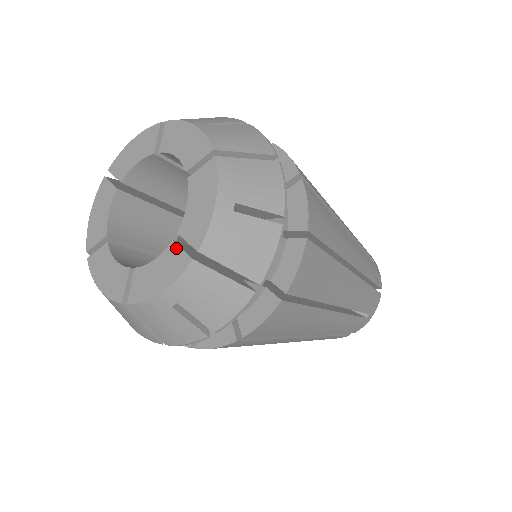
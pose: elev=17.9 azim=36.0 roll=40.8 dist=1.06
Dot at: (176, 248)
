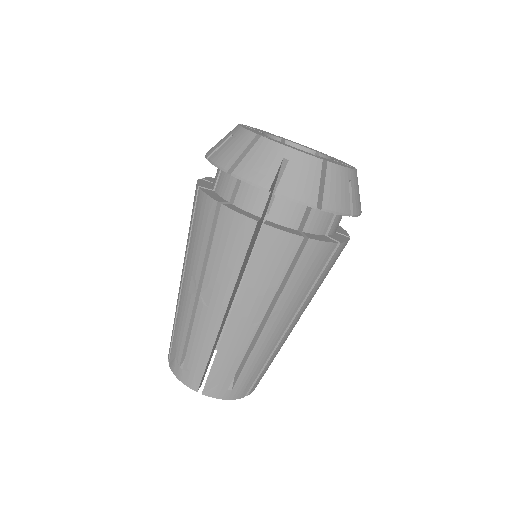
Dot at: occluded
